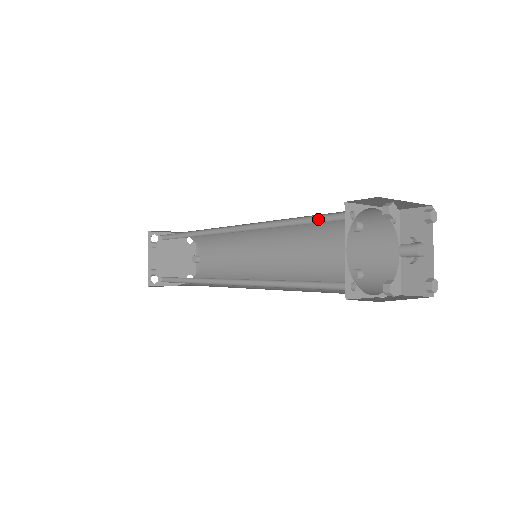
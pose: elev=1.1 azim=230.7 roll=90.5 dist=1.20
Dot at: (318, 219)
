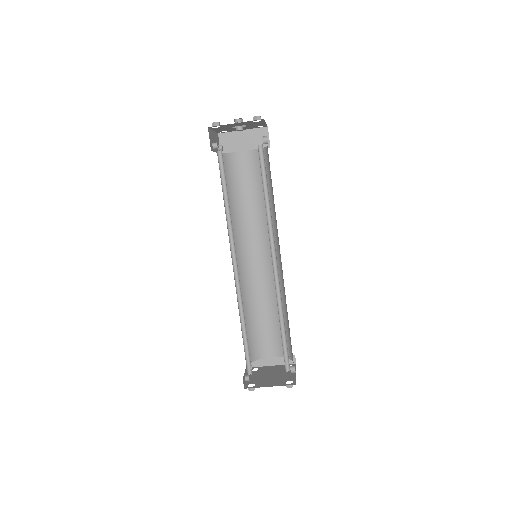
Dot at: (232, 180)
